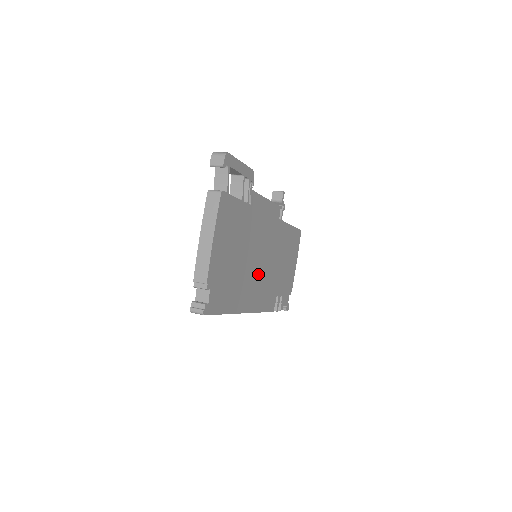
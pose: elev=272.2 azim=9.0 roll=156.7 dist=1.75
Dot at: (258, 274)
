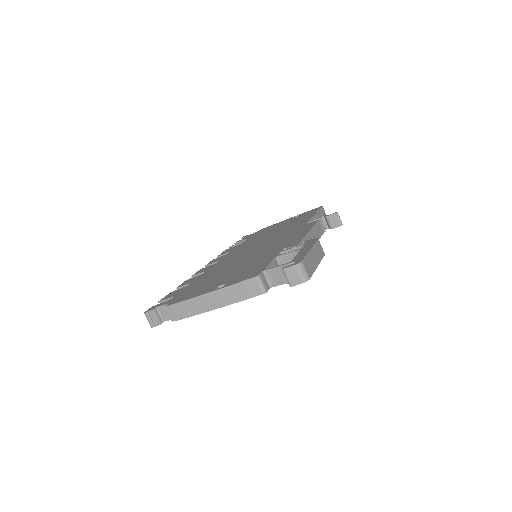
Dot at: occluded
